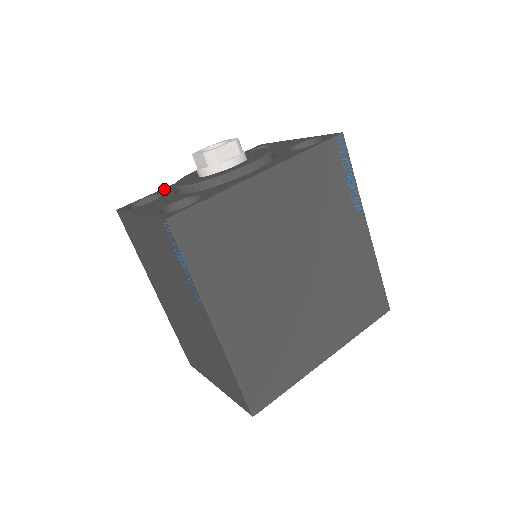
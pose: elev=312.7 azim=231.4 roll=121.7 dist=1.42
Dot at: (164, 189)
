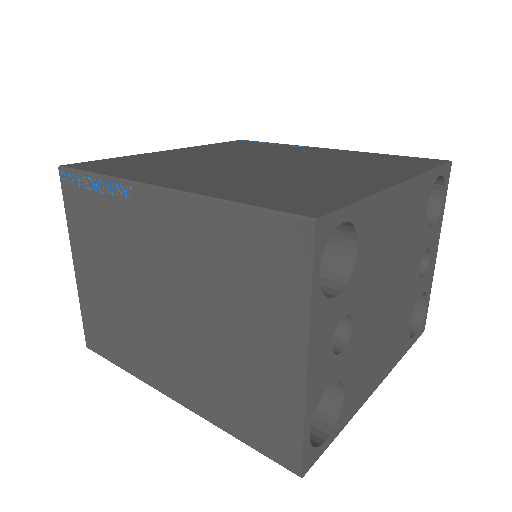
Dot at: occluded
